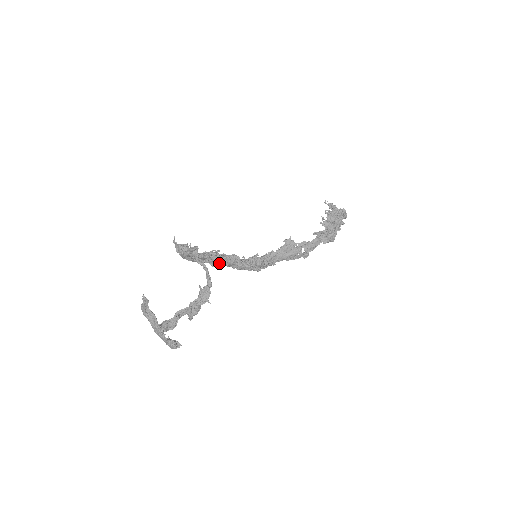
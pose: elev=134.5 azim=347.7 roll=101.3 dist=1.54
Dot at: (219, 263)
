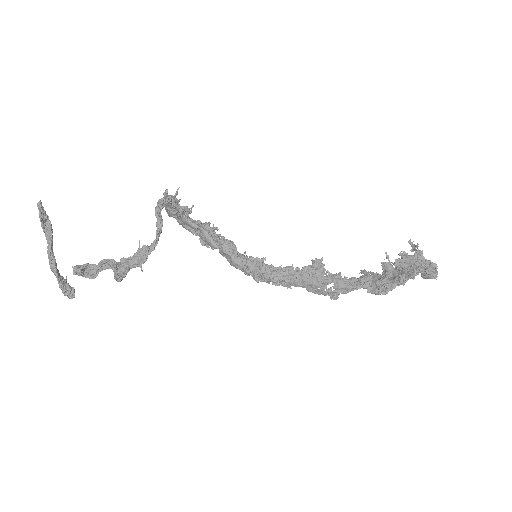
Dot at: (209, 242)
